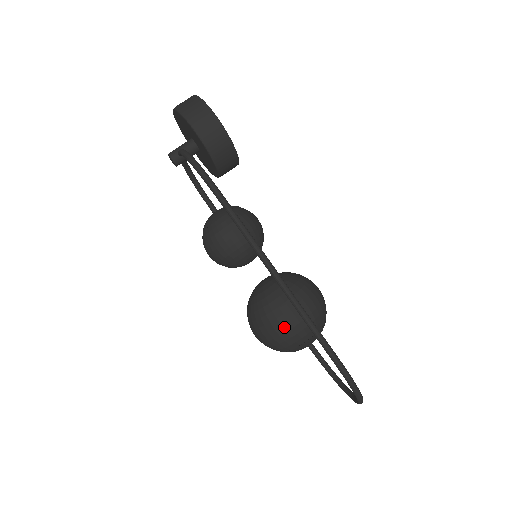
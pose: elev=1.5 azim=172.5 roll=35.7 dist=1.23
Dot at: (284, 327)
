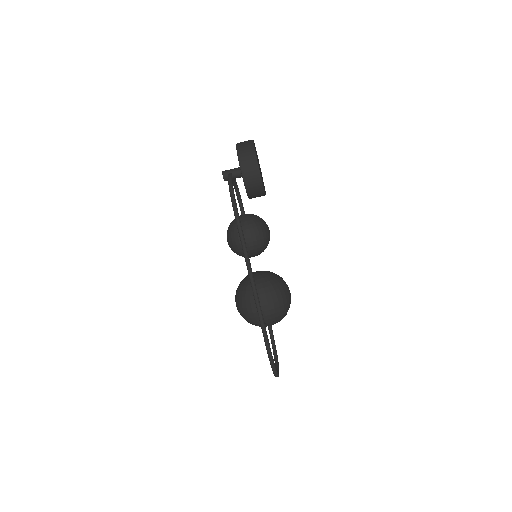
Dot at: (253, 309)
